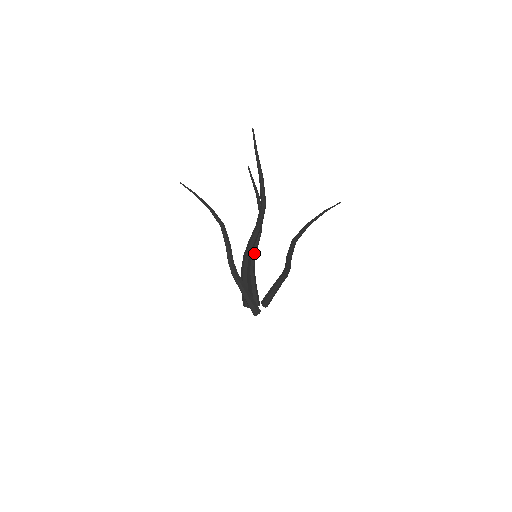
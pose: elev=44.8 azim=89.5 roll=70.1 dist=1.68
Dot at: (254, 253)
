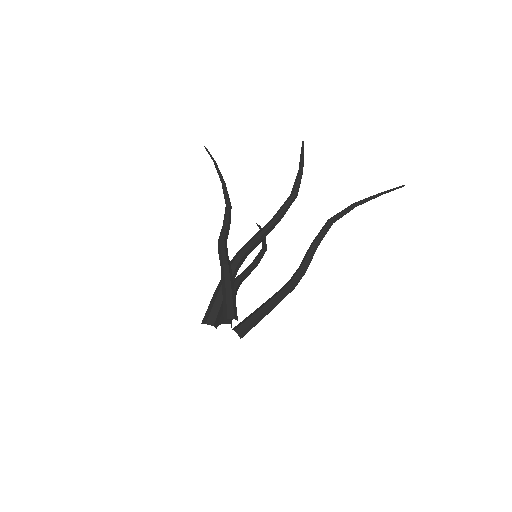
Dot at: (243, 275)
